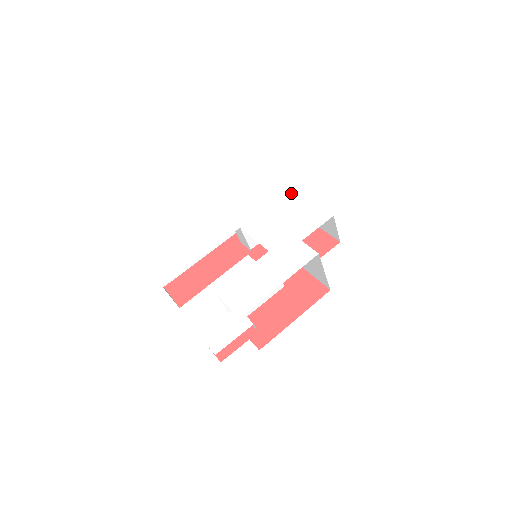
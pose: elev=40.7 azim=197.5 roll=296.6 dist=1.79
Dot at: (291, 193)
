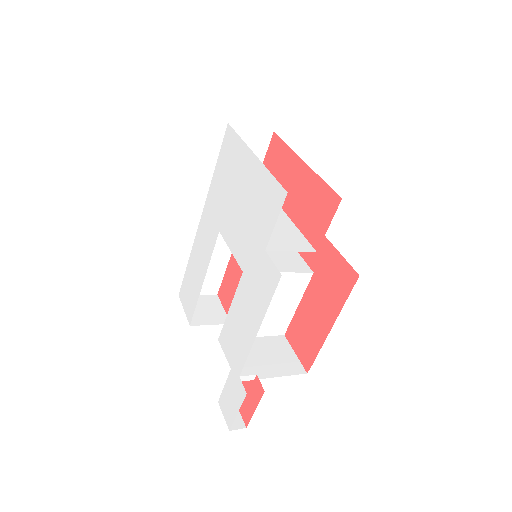
Dot at: (246, 155)
